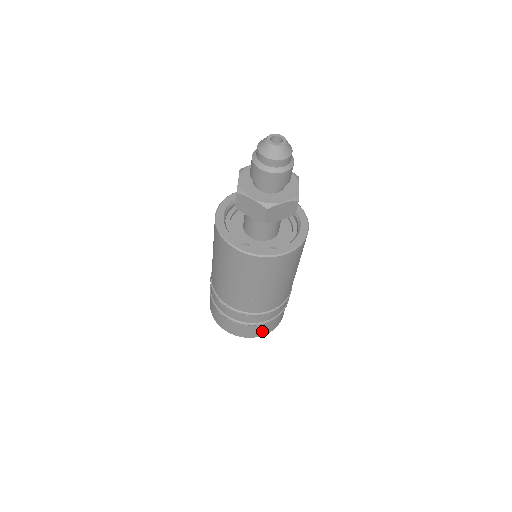
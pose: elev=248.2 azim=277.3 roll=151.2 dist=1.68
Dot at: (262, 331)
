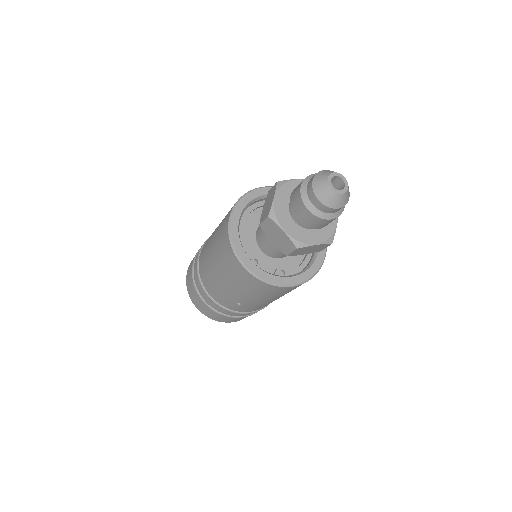
Dot at: (235, 320)
